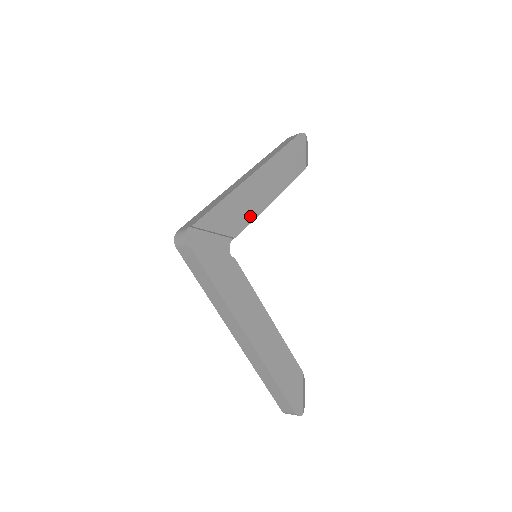
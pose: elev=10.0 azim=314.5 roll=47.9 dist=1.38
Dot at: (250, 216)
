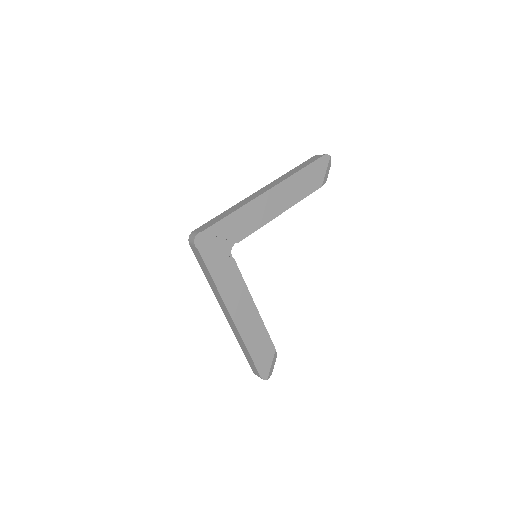
Dot at: (256, 226)
